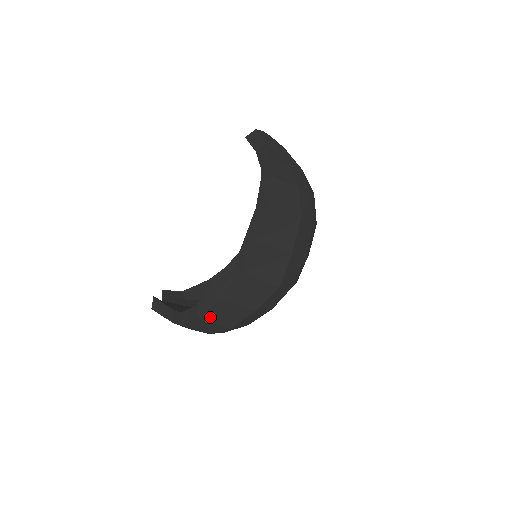
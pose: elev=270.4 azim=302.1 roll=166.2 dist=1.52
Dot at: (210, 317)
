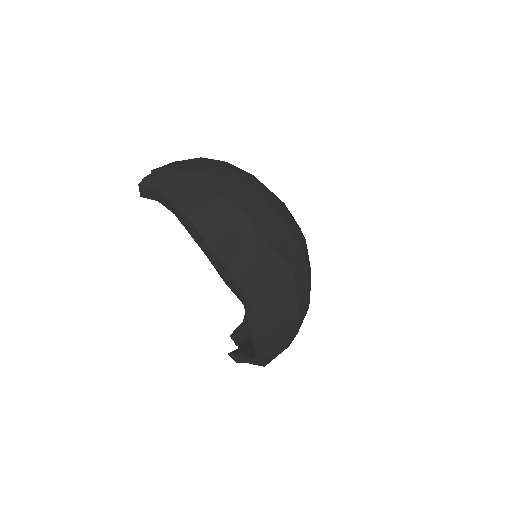
Dot at: (273, 349)
